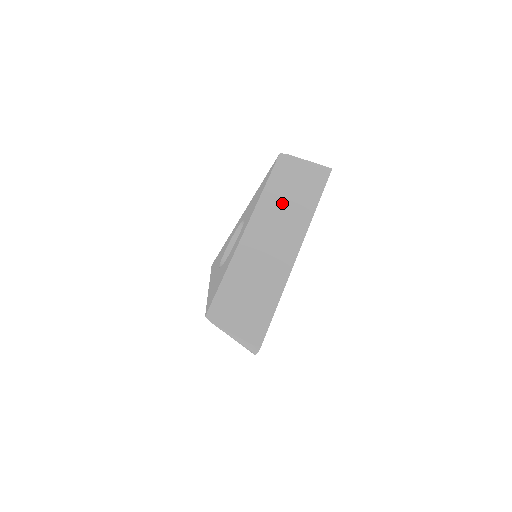
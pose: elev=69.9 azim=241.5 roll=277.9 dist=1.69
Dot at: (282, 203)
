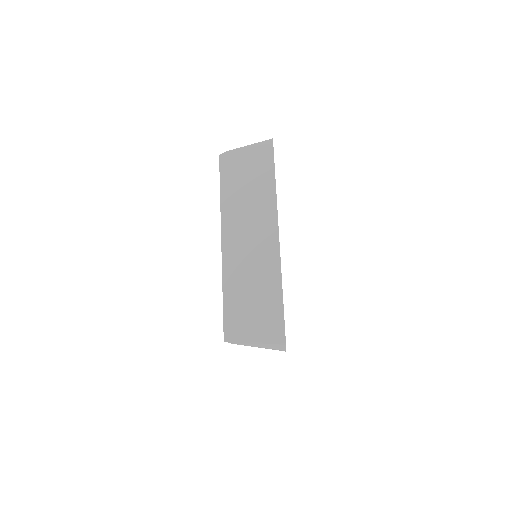
Dot at: (242, 199)
